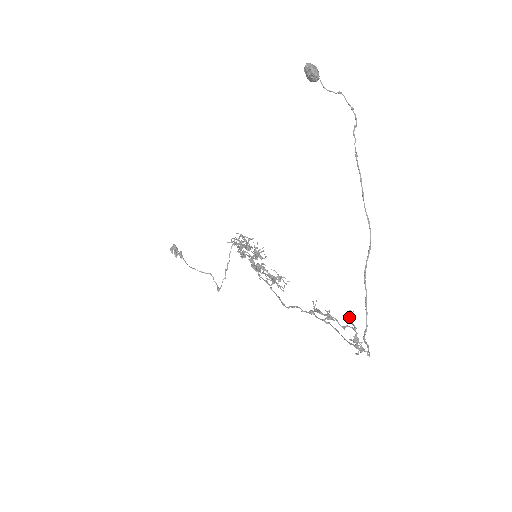
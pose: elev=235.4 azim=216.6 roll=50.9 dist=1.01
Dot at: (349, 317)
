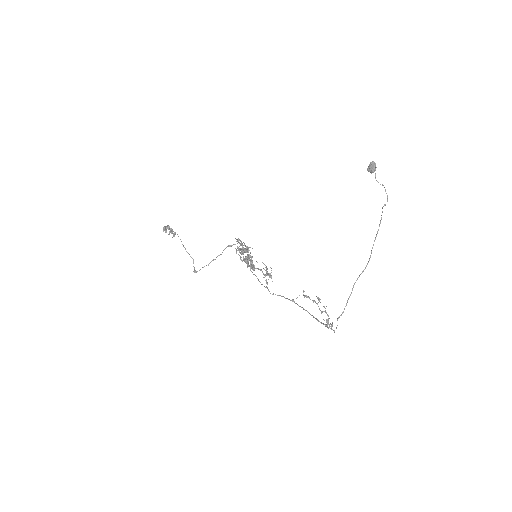
Dot at: occluded
